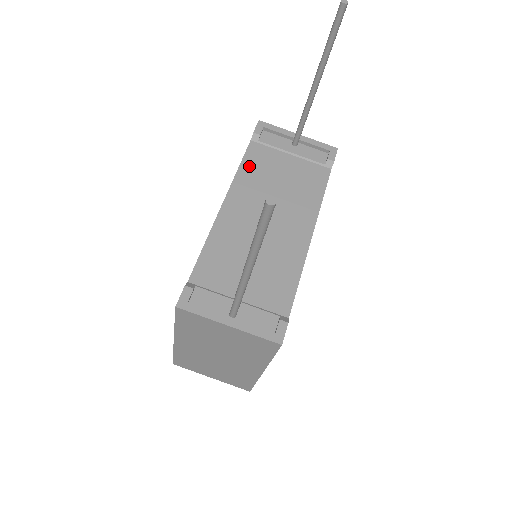
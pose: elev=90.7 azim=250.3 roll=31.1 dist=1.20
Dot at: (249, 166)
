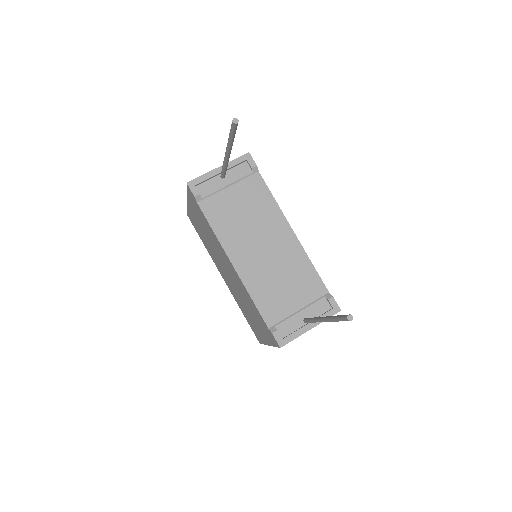
Dot at: (217, 223)
